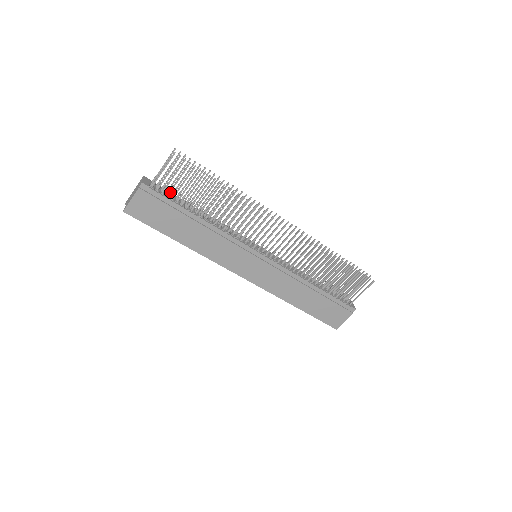
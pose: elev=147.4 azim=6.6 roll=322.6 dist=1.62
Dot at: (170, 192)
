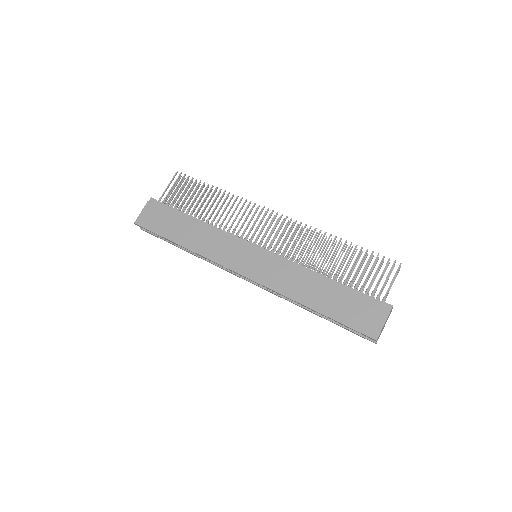
Dot at: (173, 202)
